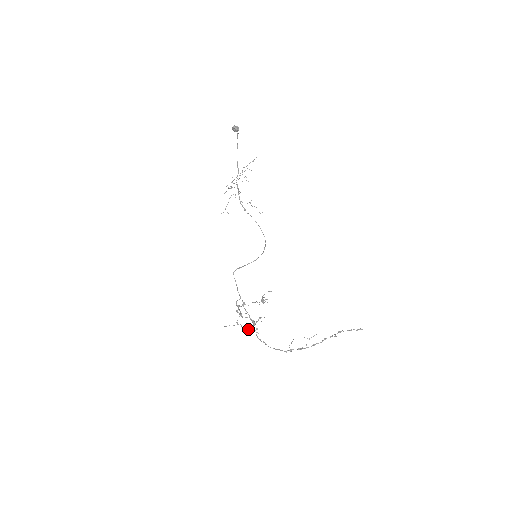
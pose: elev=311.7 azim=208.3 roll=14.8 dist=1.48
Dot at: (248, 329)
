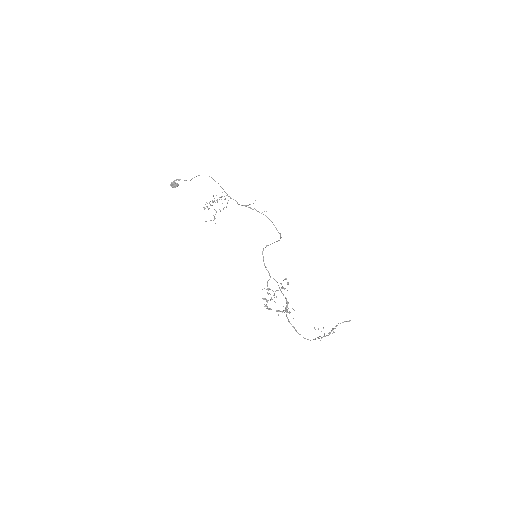
Dot at: occluded
